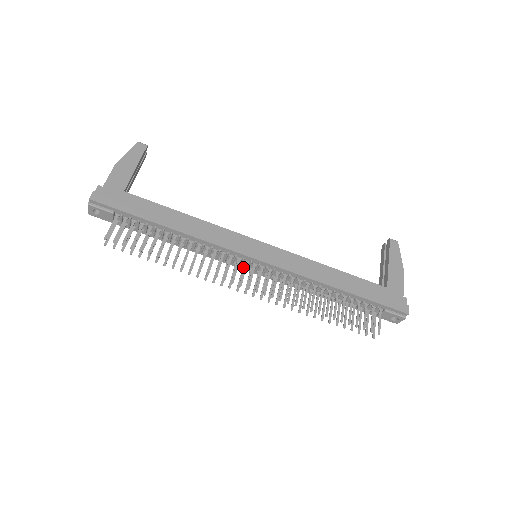
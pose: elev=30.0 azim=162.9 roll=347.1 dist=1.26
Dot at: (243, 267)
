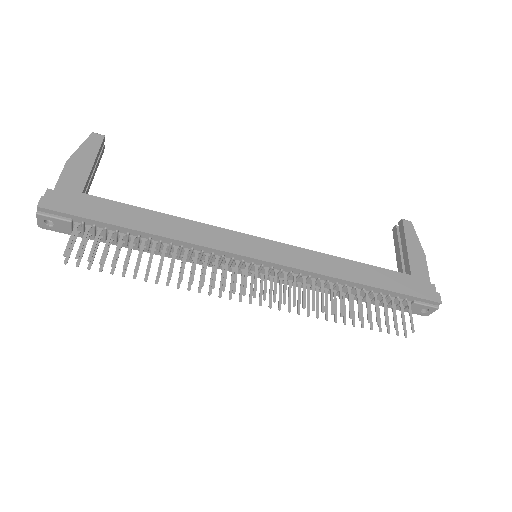
Dot at: (242, 271)
